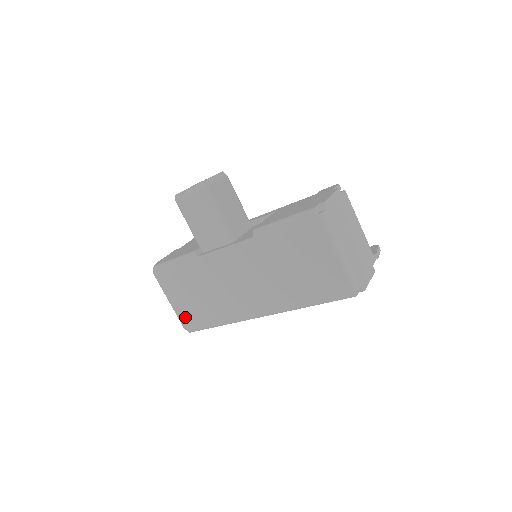
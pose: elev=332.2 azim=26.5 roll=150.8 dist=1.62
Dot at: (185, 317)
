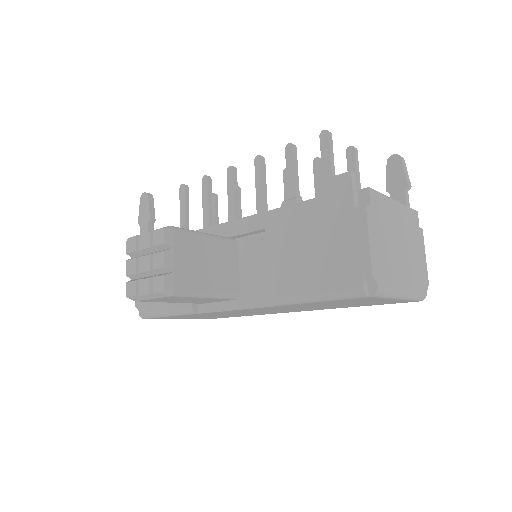
Dot at: occluded
